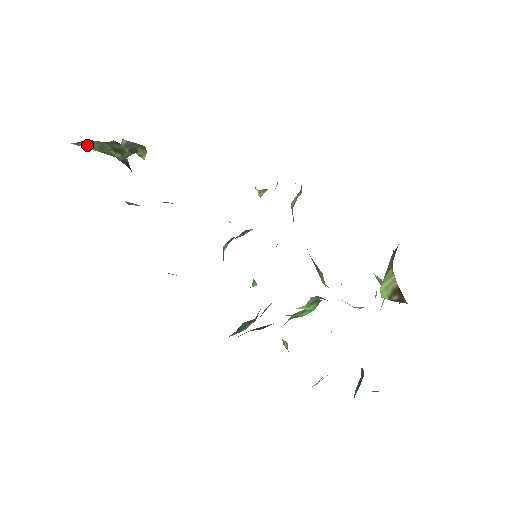
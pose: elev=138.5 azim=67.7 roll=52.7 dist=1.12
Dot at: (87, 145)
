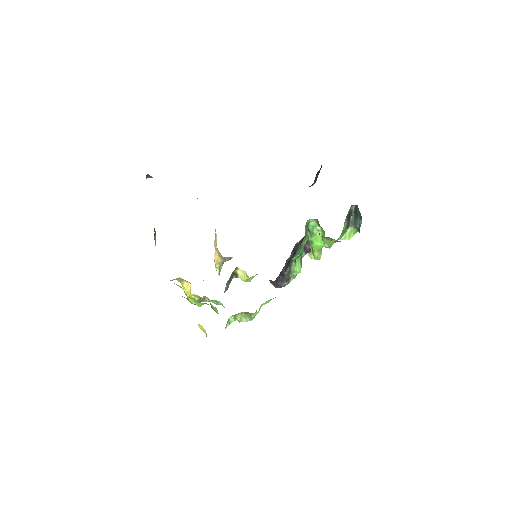
Dot at: occluded
